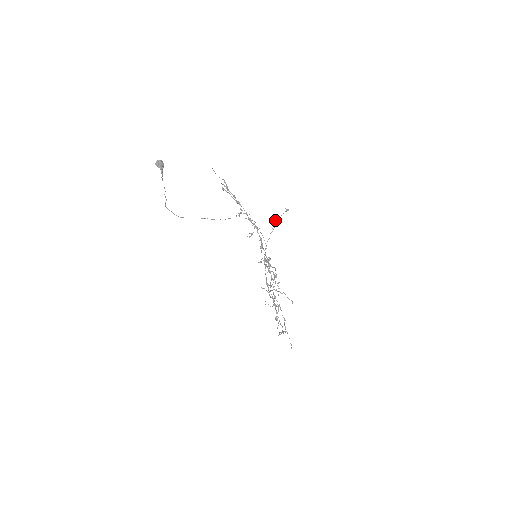
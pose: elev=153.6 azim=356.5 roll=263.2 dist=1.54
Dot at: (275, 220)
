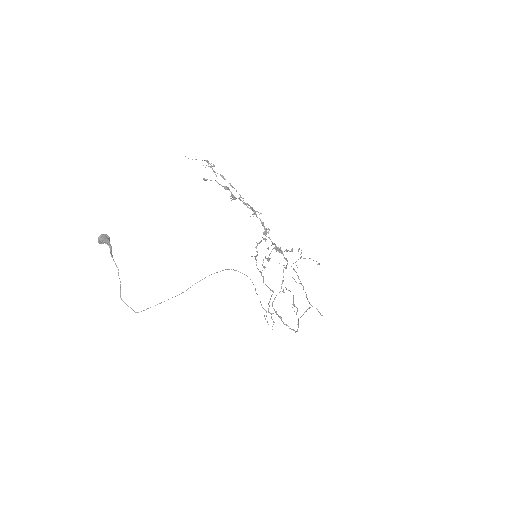
Dot at: (255, 247)
